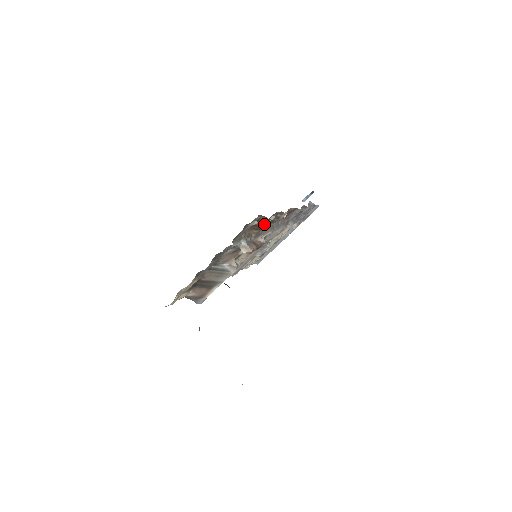
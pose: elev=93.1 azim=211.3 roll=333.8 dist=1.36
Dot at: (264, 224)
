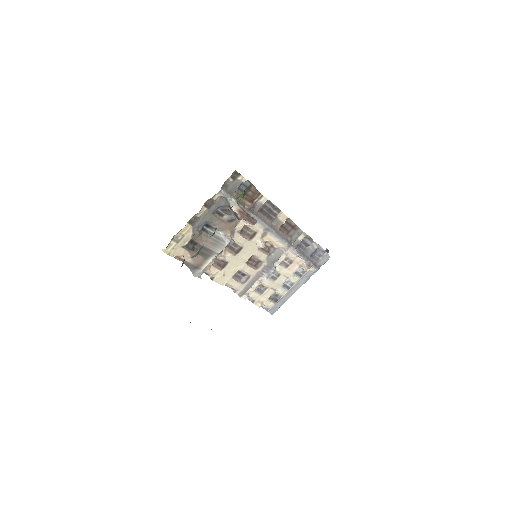
Dot at: (255, 197)
